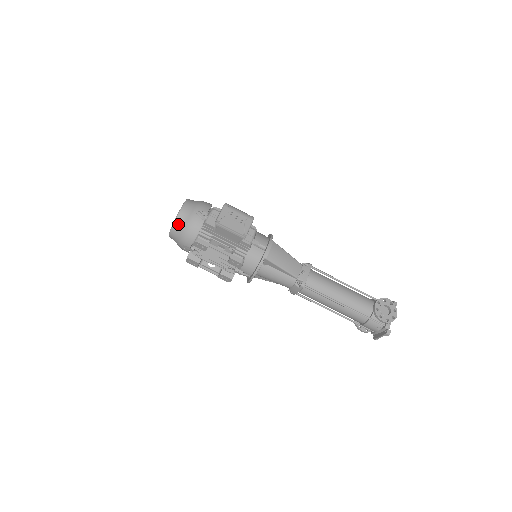
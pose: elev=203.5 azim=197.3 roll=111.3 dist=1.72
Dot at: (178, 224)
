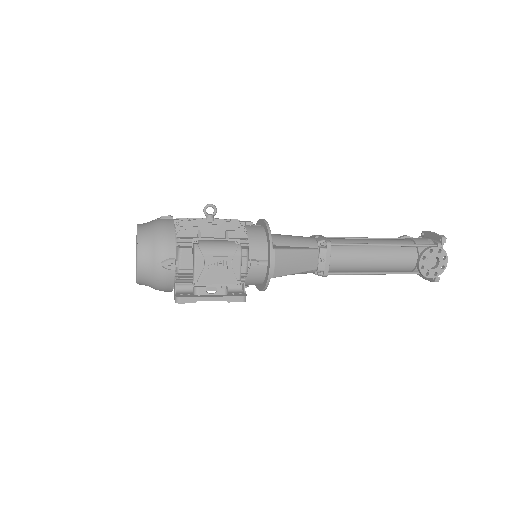
Dot at: (143, 281)
